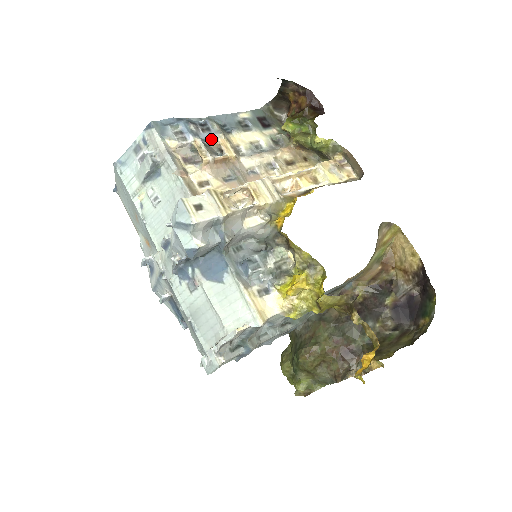
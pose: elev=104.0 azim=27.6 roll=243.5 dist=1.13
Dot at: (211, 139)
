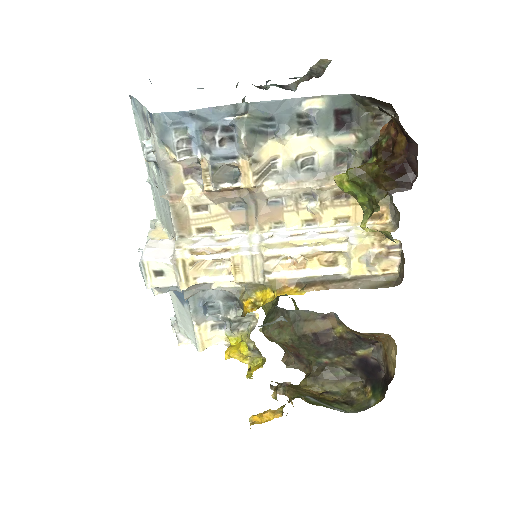
Dot at: (229, 156)
